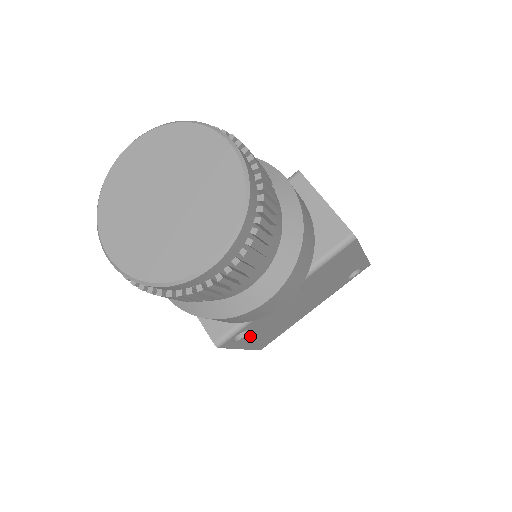
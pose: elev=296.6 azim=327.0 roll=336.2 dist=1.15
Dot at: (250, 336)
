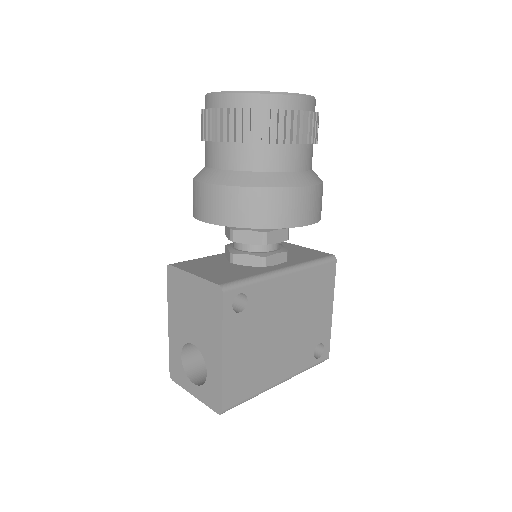
Dot at: (240, 327)
